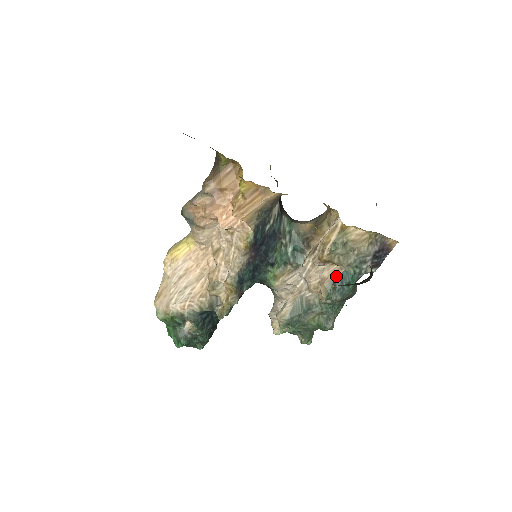
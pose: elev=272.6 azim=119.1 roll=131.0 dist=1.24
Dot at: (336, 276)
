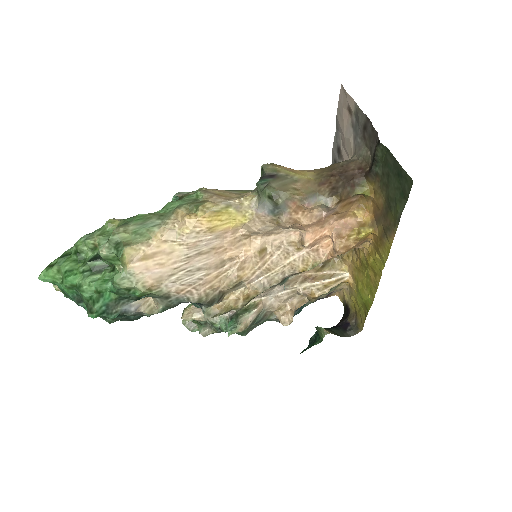
Dot at: (300, 306)
